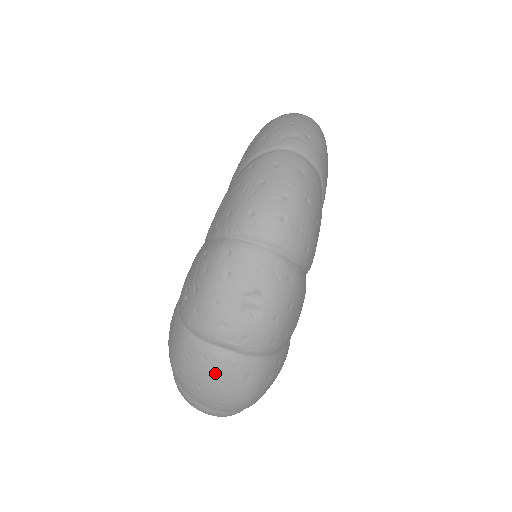
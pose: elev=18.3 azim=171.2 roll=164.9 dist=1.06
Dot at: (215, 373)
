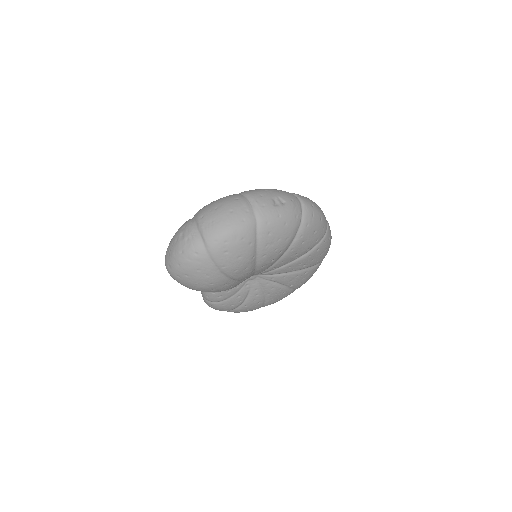
Dot at: (235, 205)
